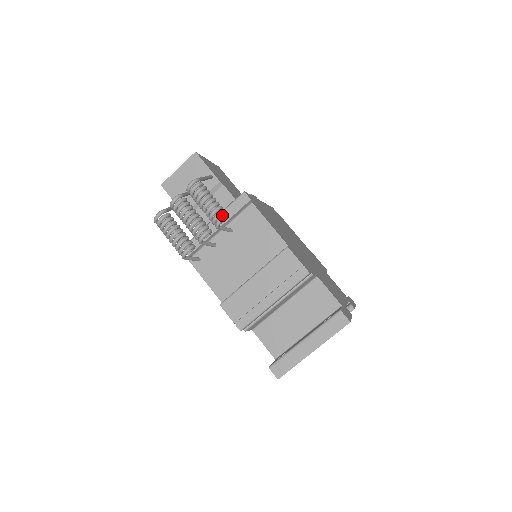
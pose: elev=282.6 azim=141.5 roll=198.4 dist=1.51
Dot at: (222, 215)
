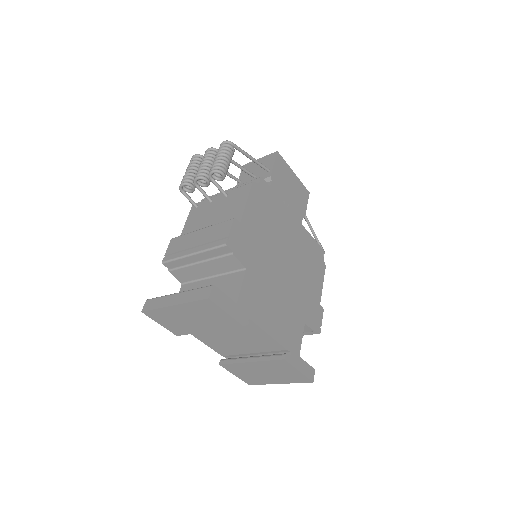
Dot at: occluded
